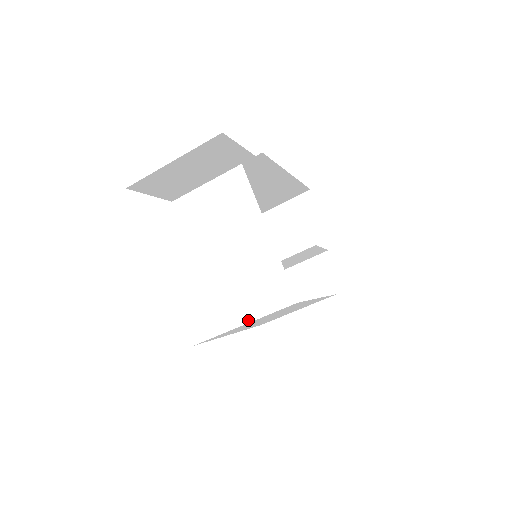
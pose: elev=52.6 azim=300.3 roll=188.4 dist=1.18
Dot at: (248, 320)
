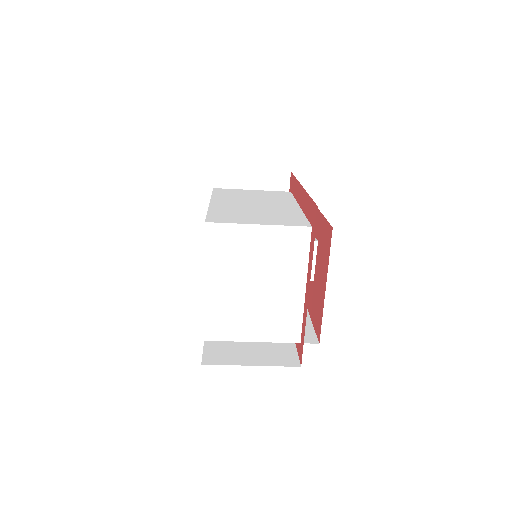
Dot at: (258, 340)
